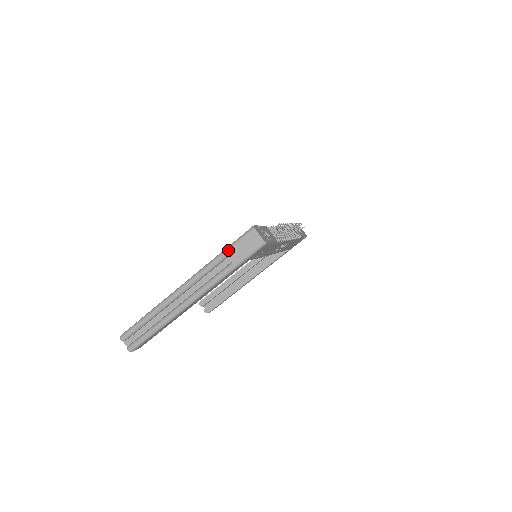
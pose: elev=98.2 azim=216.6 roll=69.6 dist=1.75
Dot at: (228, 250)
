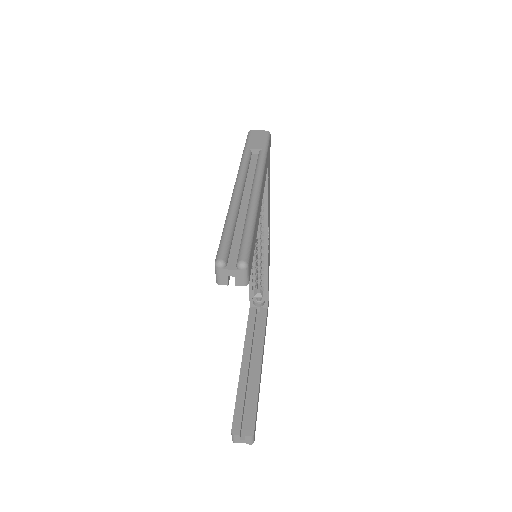
Dot at: (247, 147)
